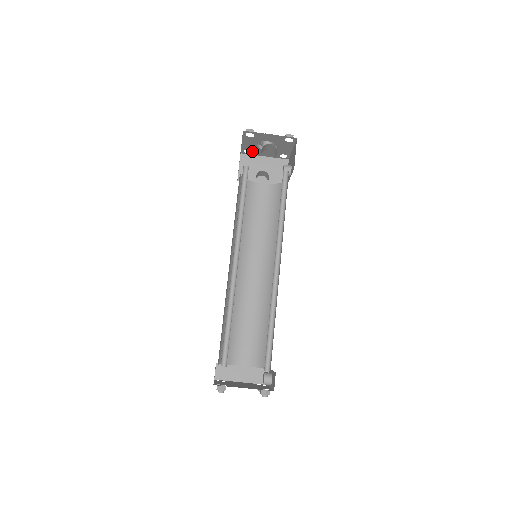
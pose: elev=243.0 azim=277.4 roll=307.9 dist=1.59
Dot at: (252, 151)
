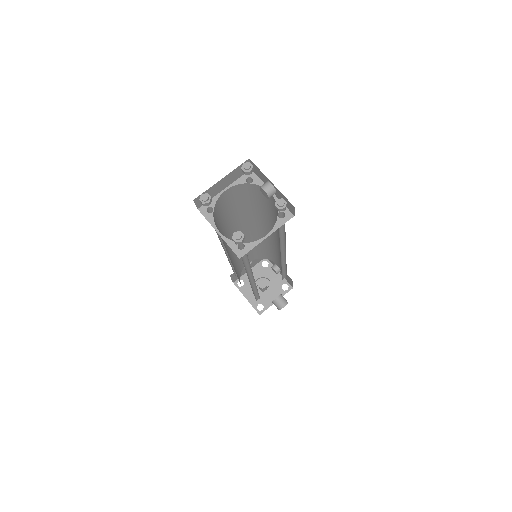
Dot at: (263, 304)
